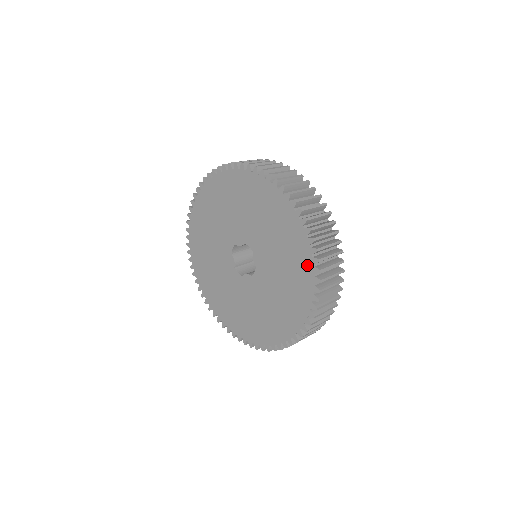
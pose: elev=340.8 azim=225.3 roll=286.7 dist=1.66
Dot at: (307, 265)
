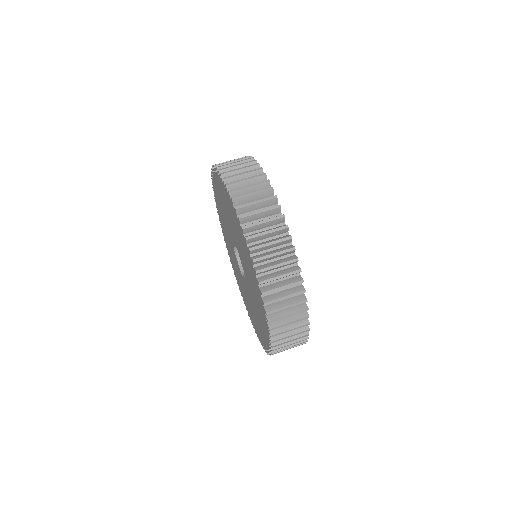
Dot at: (261, 339)
